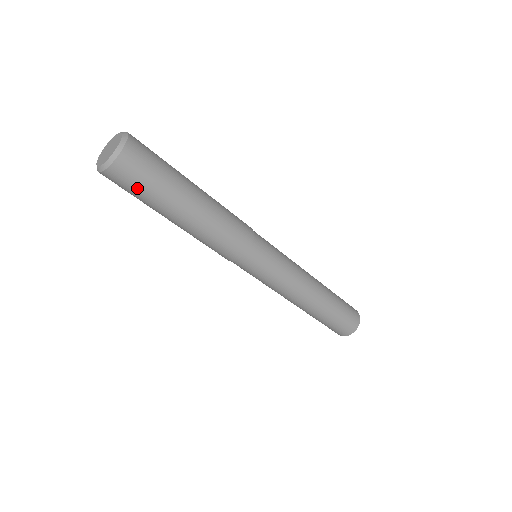
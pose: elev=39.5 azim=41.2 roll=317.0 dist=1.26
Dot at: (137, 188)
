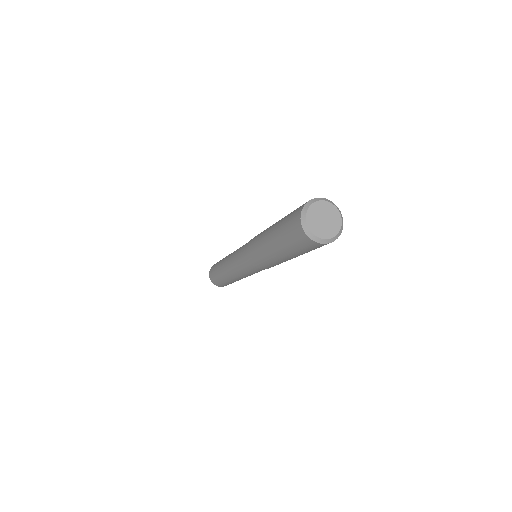
Dot at: (313, 249)
